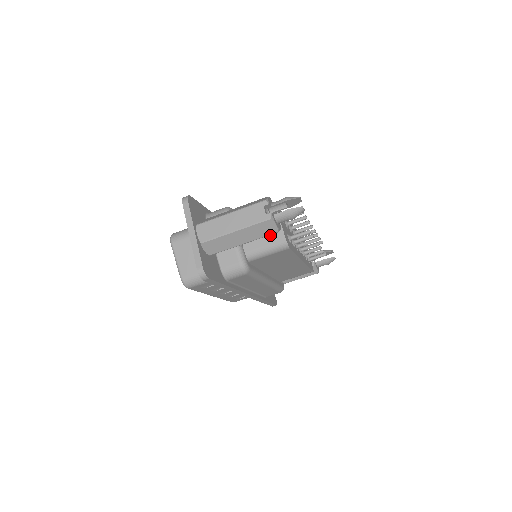
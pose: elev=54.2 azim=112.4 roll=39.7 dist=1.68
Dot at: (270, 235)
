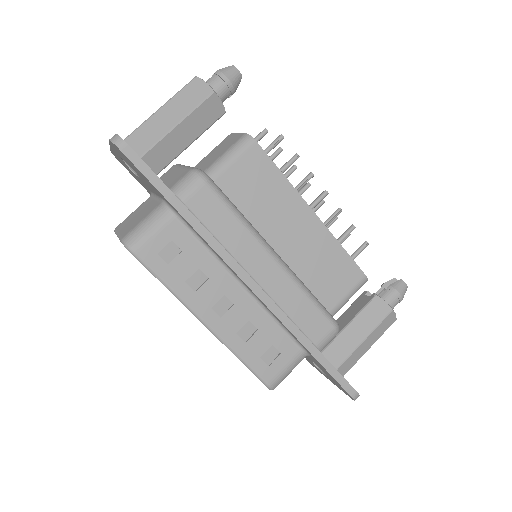
Dot at: (227, 145)
